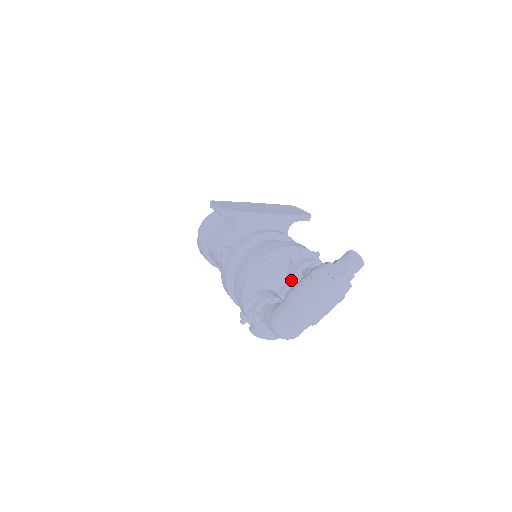
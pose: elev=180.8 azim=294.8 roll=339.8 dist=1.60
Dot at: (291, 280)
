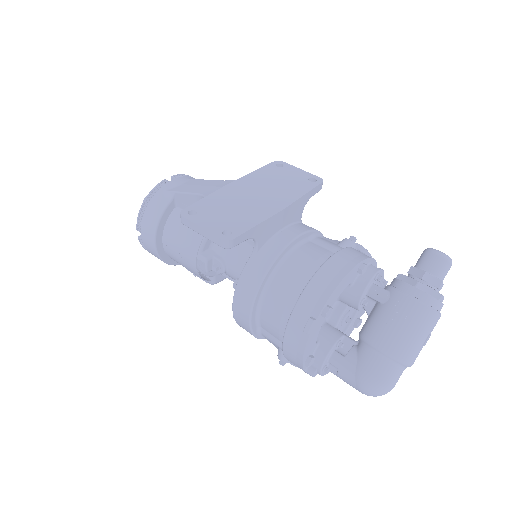
Dot at: (349, 304)
